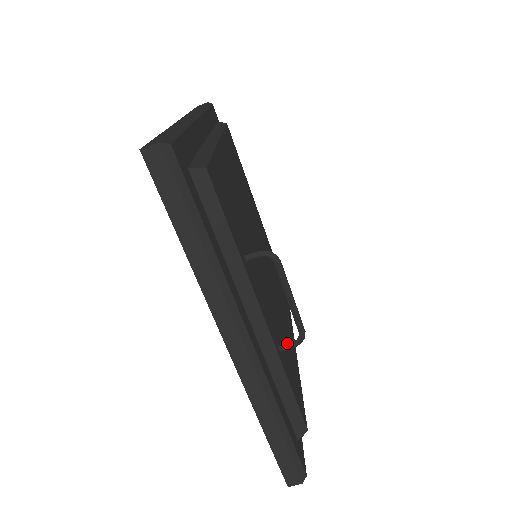
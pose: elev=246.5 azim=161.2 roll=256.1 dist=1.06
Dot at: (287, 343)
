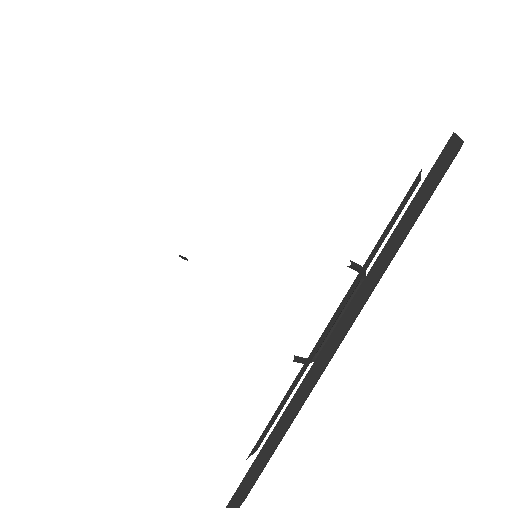
Dot at: occluded
